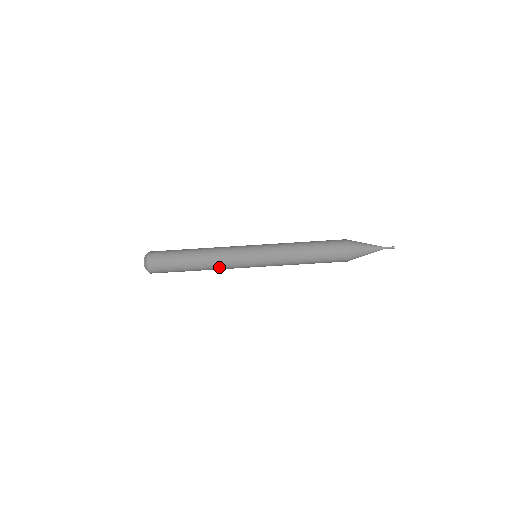
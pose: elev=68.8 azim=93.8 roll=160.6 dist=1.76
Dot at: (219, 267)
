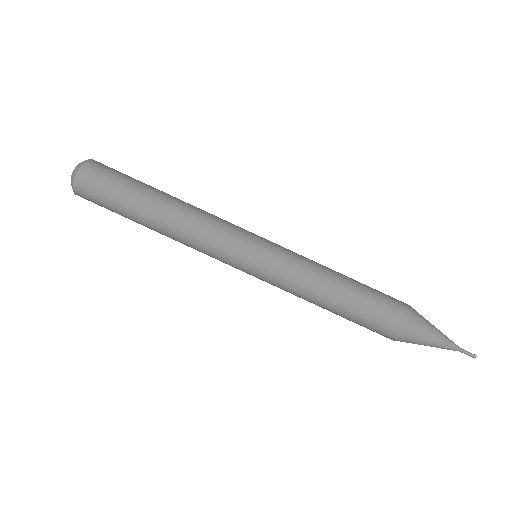
Dot at: (189, 241)
